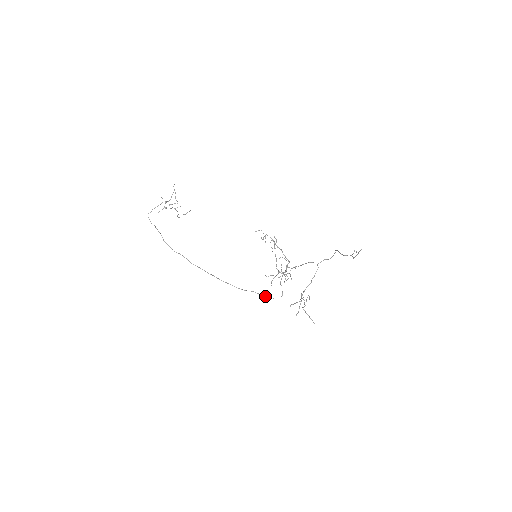
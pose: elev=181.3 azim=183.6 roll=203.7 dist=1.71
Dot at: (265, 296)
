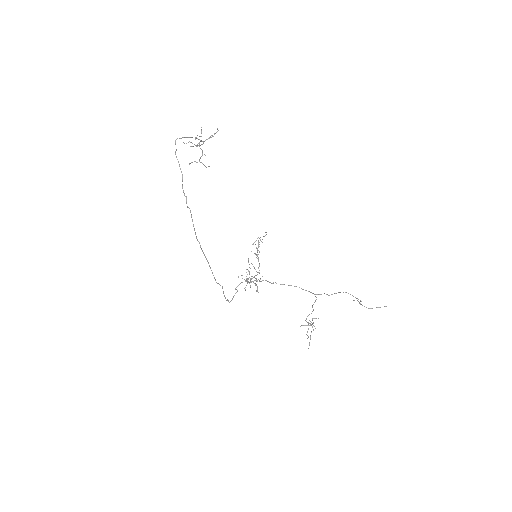
Dot at: occluded
